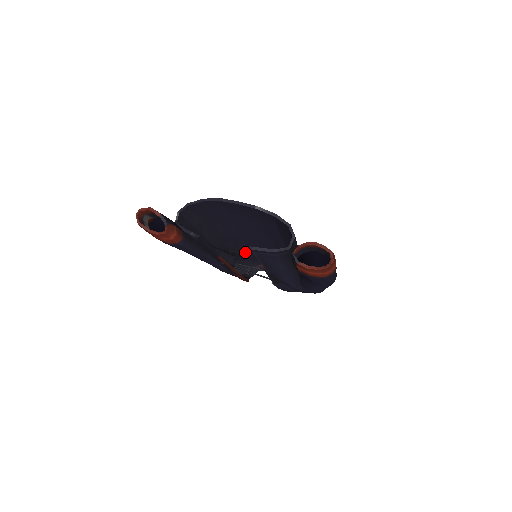
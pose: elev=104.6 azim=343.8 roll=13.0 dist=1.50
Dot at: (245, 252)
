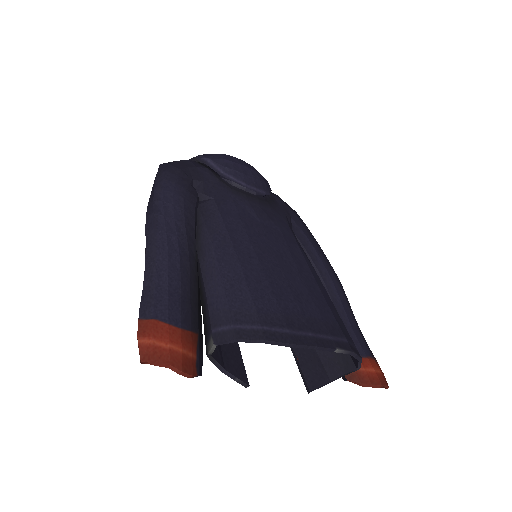
Dot at: (221, 198)
